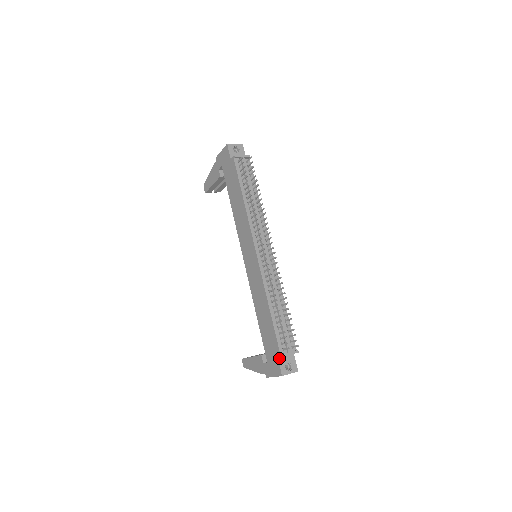
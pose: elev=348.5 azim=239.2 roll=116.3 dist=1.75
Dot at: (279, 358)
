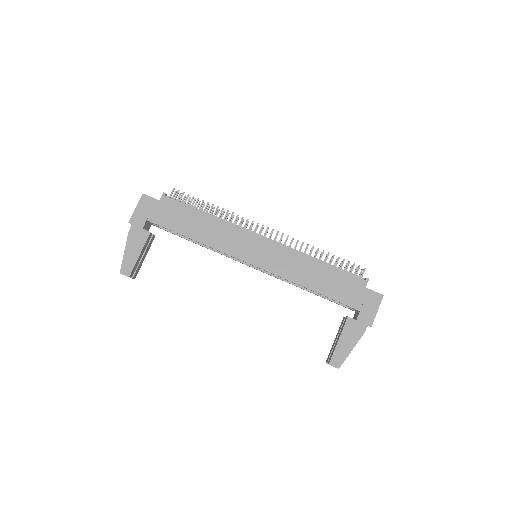
Dot at: (366, 288)
